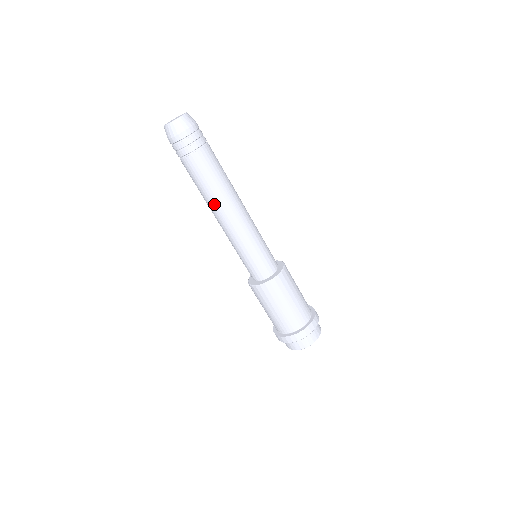
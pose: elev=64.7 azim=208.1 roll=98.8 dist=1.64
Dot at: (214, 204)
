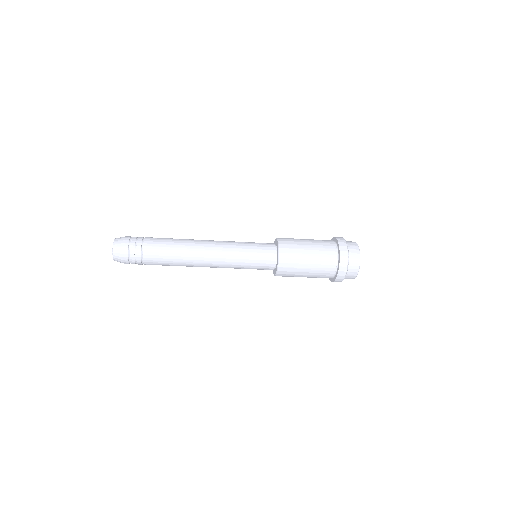
Dot at: (190, 264)
